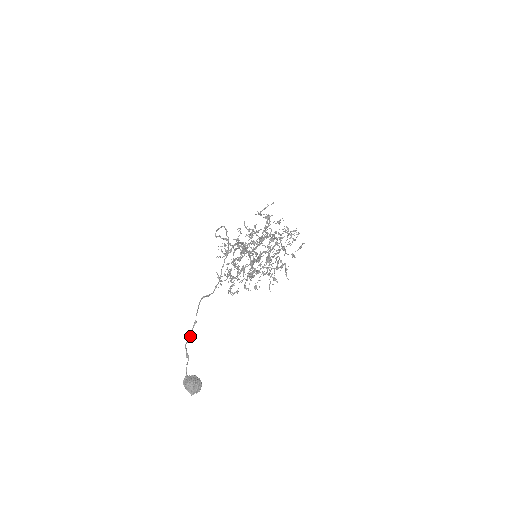
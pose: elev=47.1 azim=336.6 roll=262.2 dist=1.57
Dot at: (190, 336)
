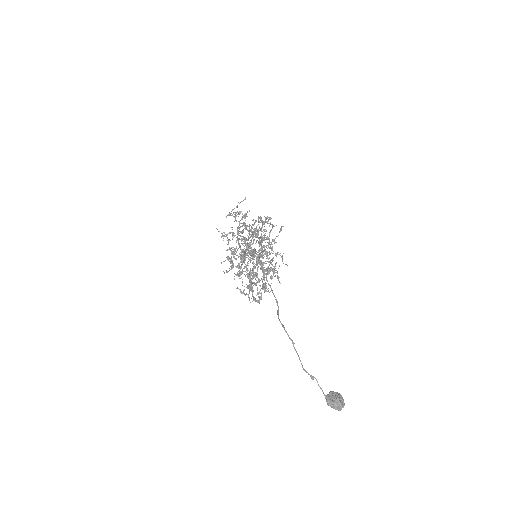
Dot at: (299, 358)
